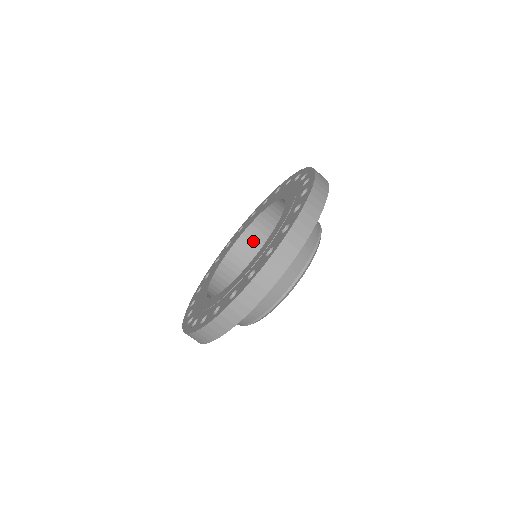
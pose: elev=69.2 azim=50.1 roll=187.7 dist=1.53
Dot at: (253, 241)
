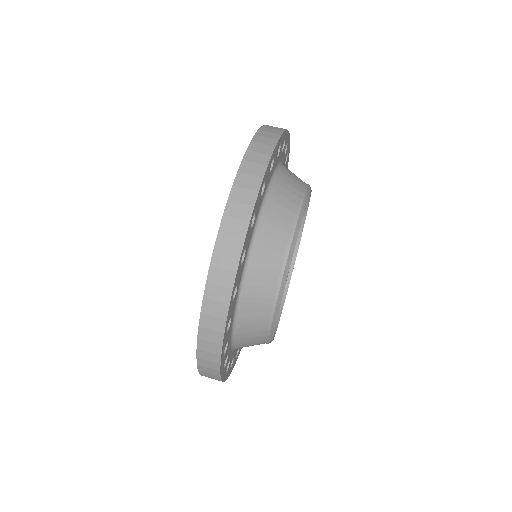
Dot at: occluded
